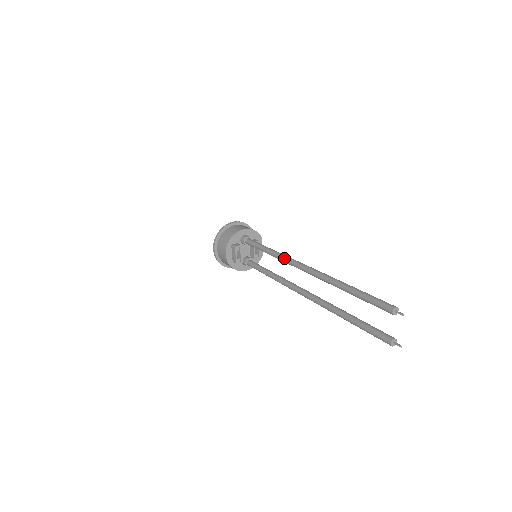
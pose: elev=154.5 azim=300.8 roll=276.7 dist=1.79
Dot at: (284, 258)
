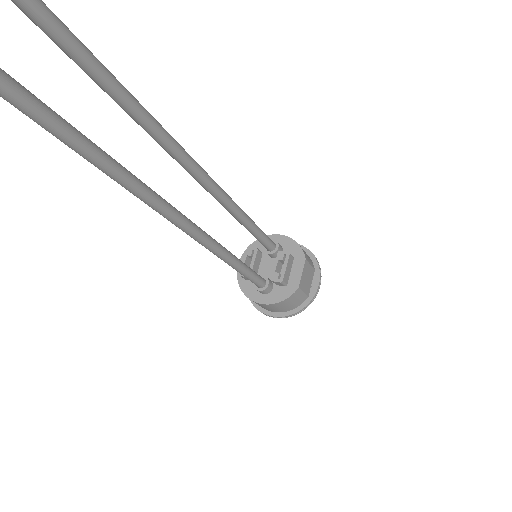
Dot at: occluded
